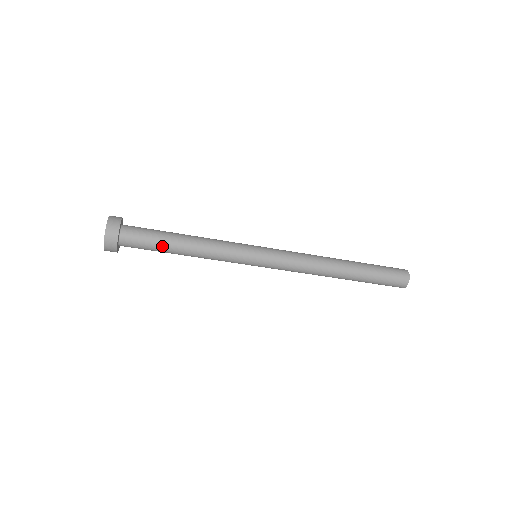
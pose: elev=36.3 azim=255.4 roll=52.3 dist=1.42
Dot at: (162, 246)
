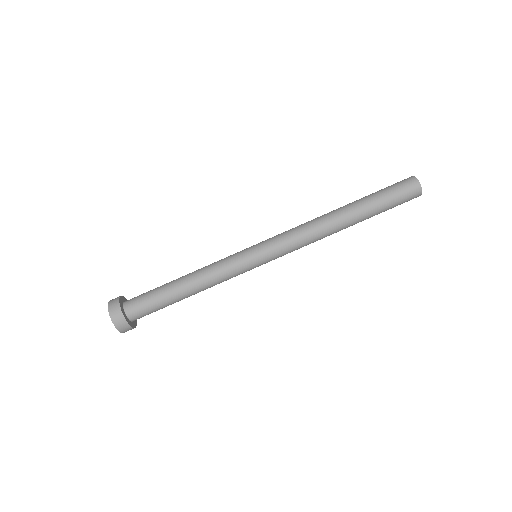
Dot at: (162, 287)
